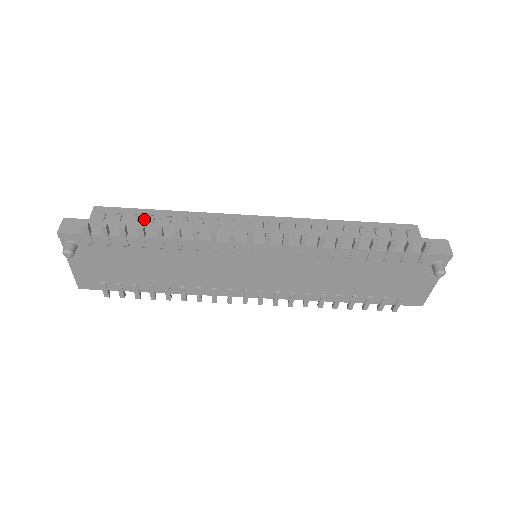
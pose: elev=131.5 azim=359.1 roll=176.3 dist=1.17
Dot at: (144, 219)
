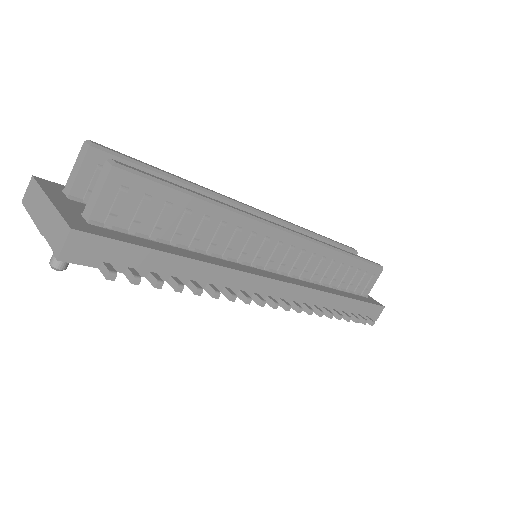
Dot at: (176, 214)
